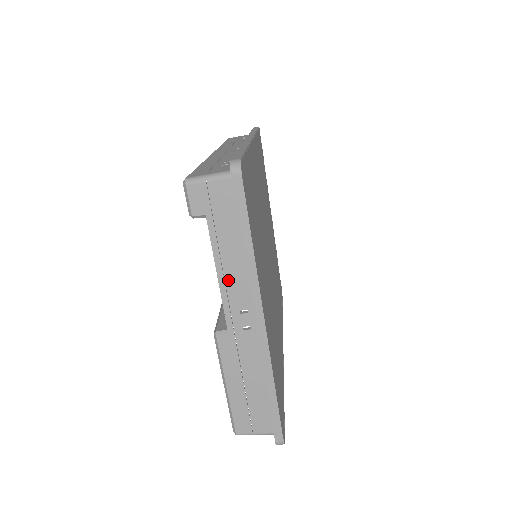
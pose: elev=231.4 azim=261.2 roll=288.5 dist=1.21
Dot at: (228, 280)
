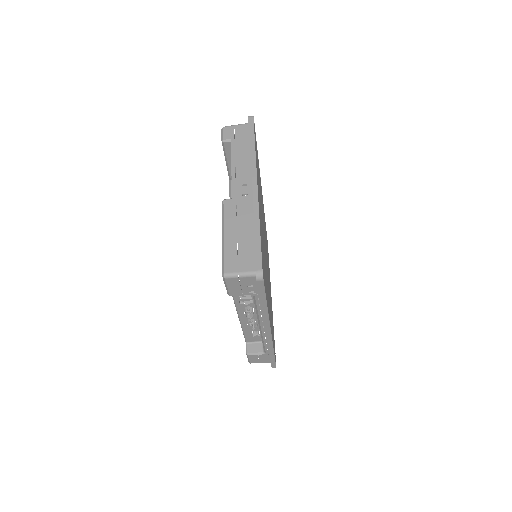
Dot at: (238, 169)
